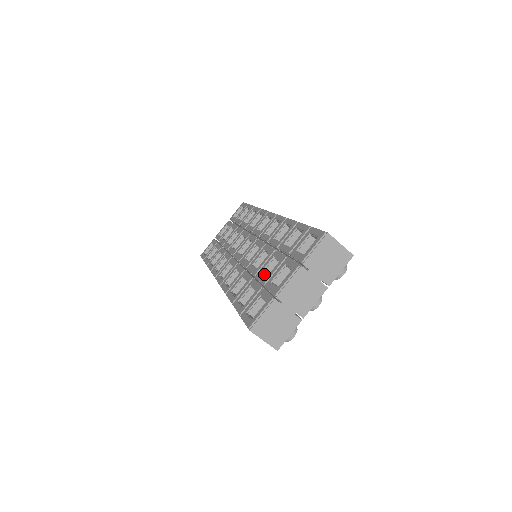
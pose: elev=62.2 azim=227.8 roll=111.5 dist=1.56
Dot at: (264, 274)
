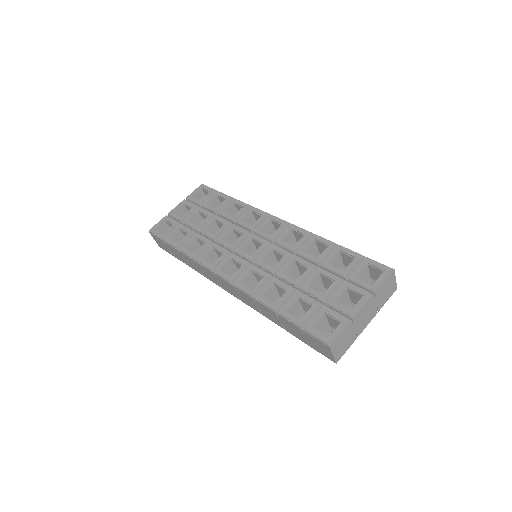
Dot at: (309, 288)
